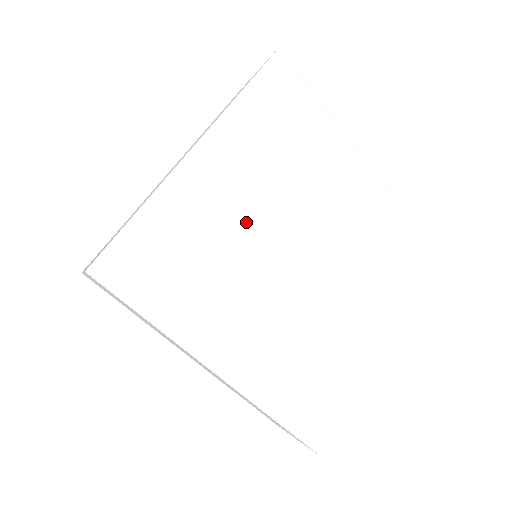
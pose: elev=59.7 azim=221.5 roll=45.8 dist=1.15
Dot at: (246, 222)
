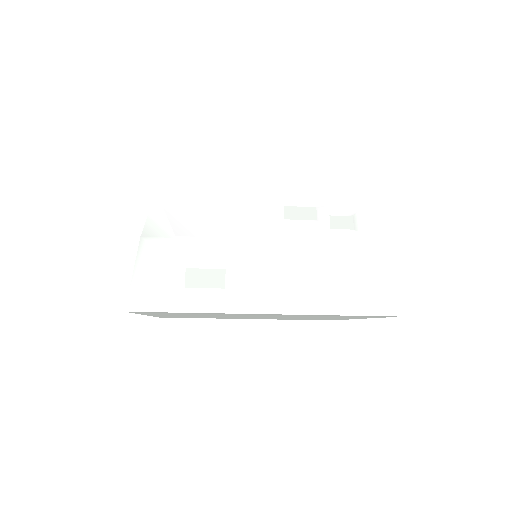
Dot at: occluded
